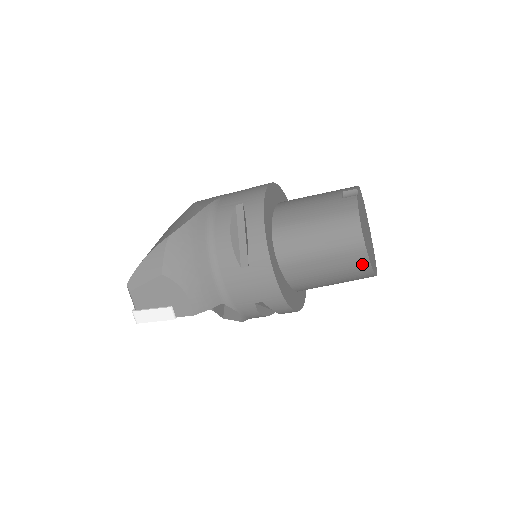
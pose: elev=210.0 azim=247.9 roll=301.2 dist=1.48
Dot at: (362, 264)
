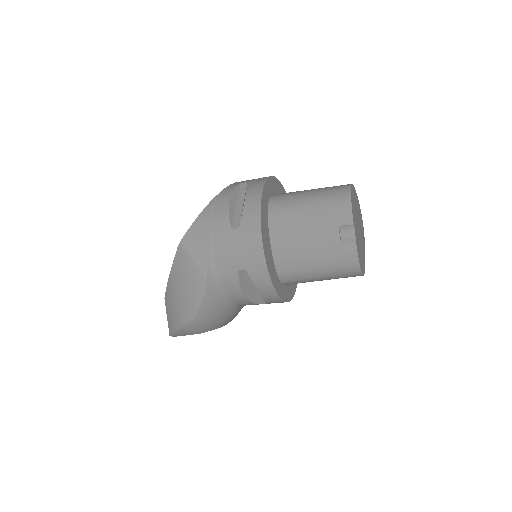
Dot at: occluded
